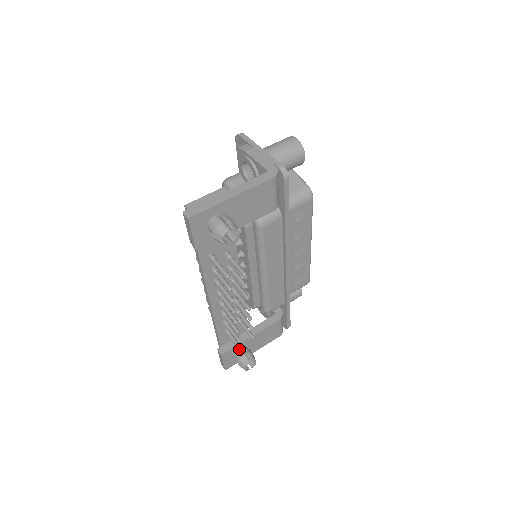
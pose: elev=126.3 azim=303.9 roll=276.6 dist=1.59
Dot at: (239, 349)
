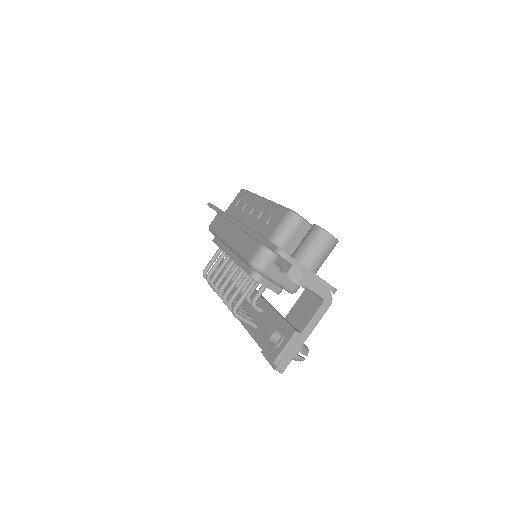
Dot at: occluded
